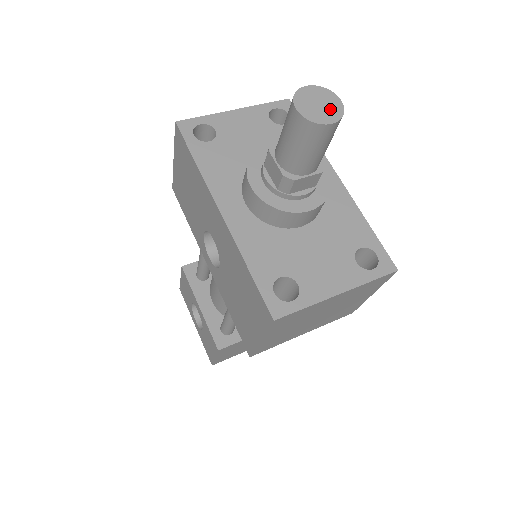
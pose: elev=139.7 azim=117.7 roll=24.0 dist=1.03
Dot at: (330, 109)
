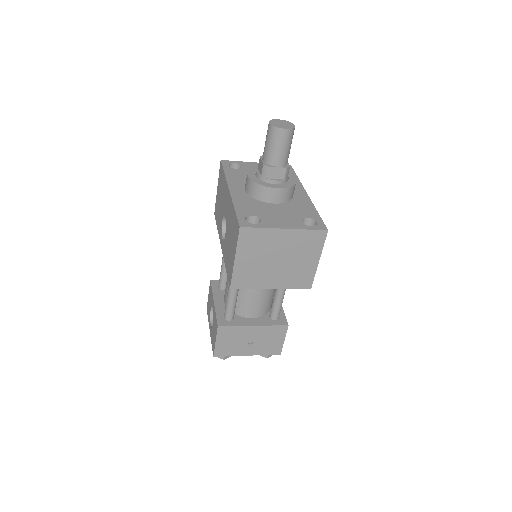
Dot at: (287, 126)
